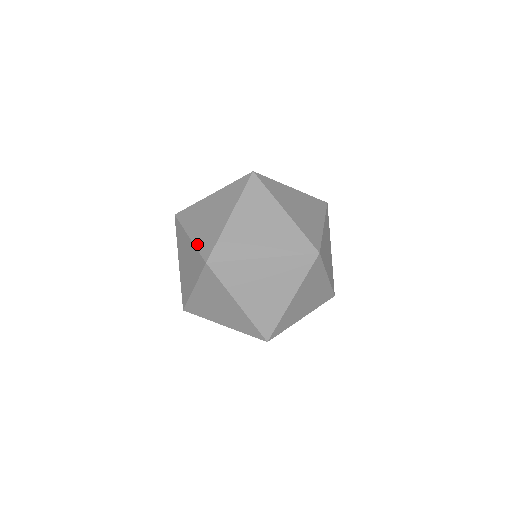
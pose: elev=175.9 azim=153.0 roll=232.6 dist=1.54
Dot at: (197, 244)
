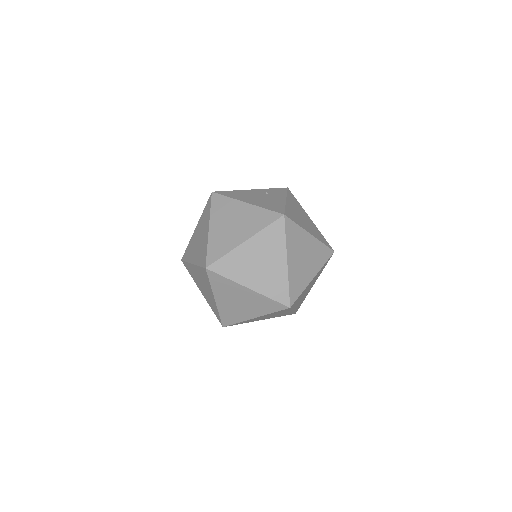
Dot at: (266, 294)
